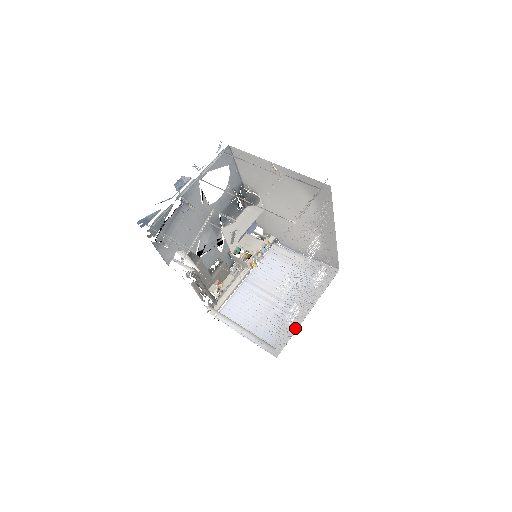
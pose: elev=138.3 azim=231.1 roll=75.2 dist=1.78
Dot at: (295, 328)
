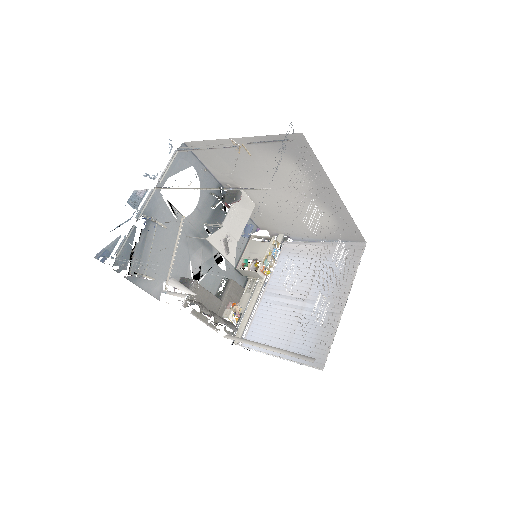
Dot at: (334, 328)
